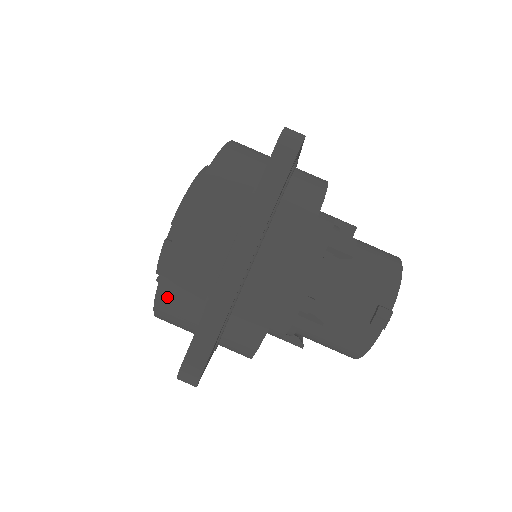
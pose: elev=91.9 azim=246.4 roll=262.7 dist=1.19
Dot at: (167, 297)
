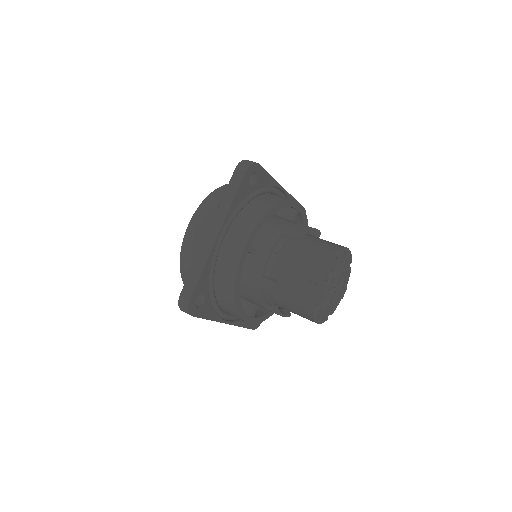
Dot at: (185, 266)
